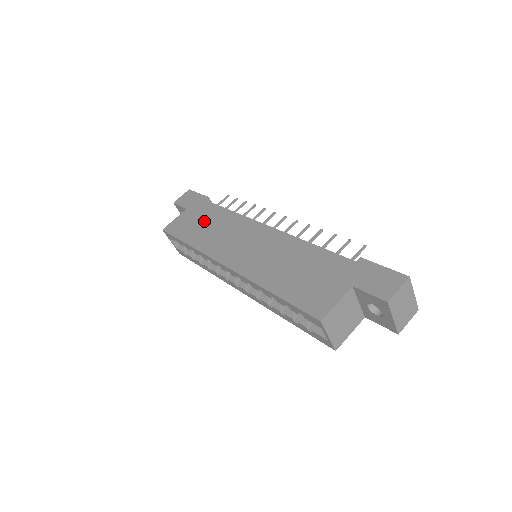
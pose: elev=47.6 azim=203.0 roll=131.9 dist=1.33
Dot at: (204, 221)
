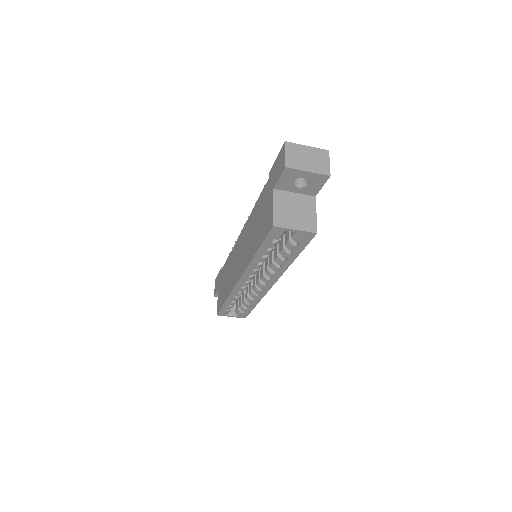
Dot at: (224, 280)
